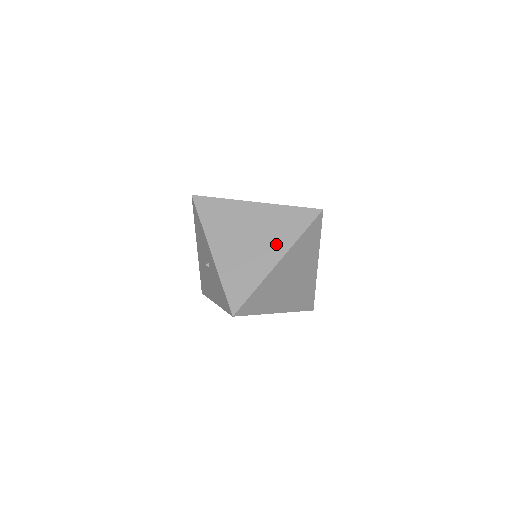
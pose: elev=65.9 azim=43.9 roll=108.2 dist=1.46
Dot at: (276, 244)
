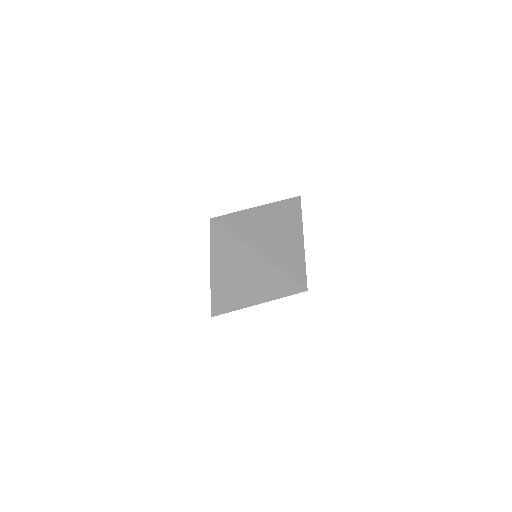
Dot at: (260, 293)
